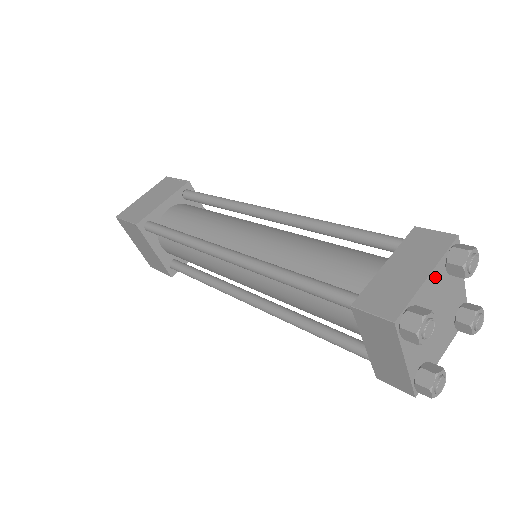
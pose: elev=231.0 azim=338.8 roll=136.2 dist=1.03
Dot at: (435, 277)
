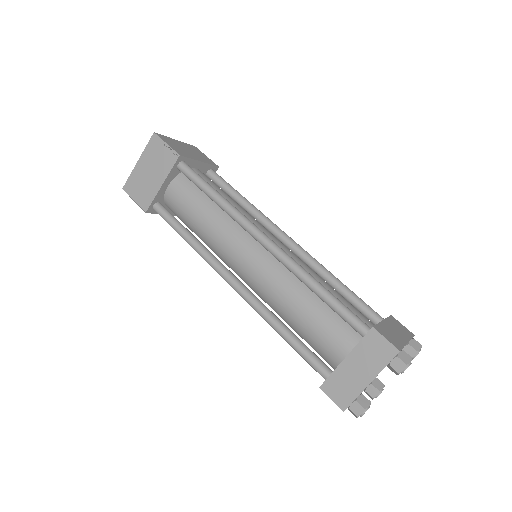
Dot at: occluded
